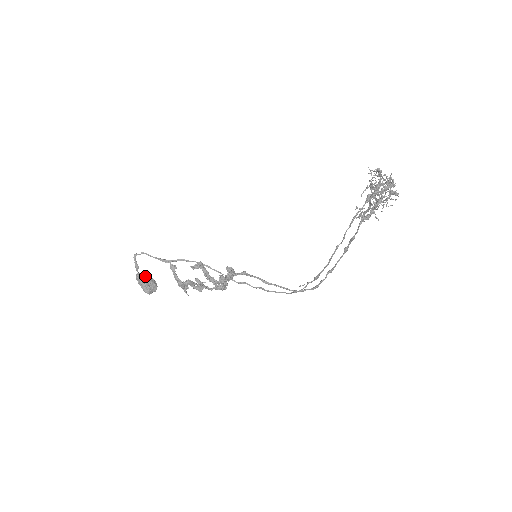
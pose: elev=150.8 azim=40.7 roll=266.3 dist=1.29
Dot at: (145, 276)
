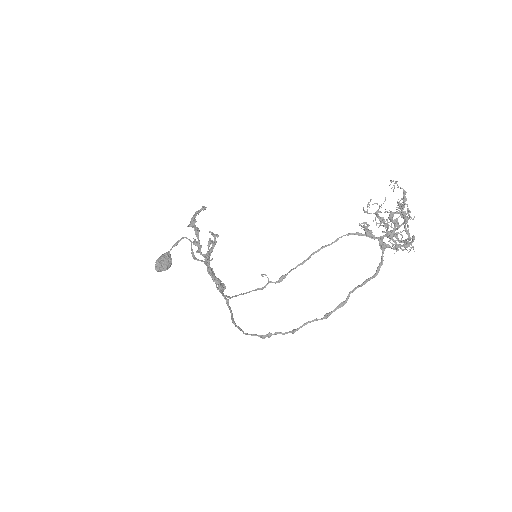
Dot at: (170, 257)
